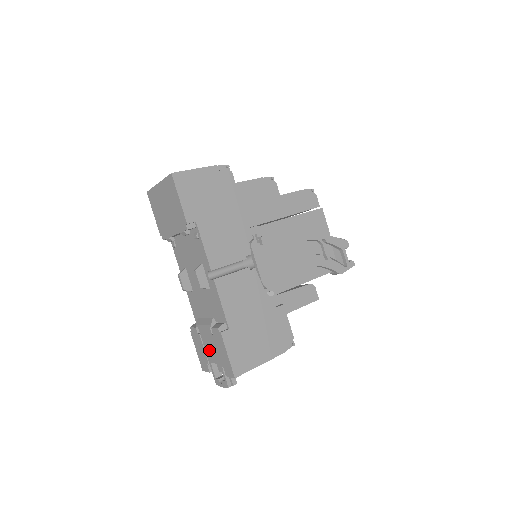
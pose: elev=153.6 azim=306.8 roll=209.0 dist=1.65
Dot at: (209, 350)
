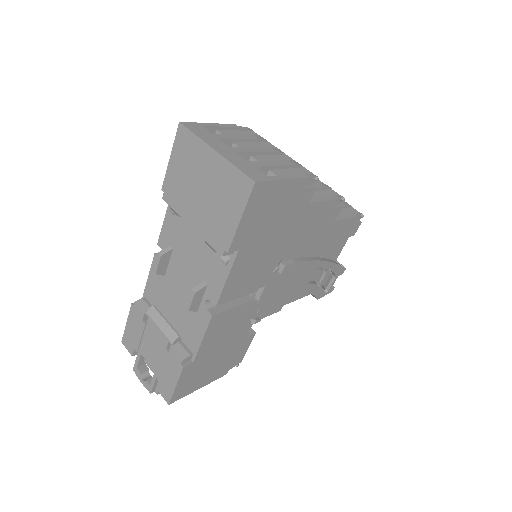
Dot at: (149, 348)
